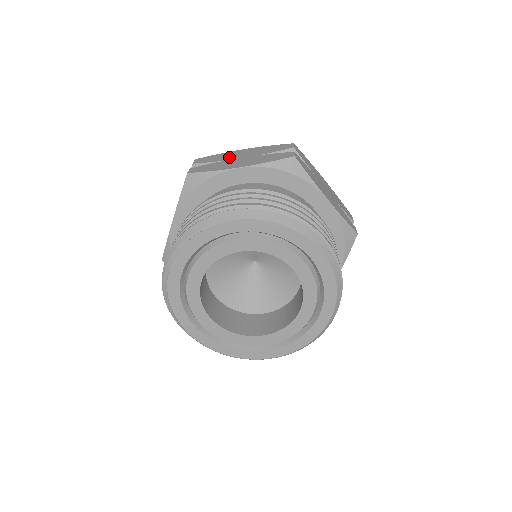
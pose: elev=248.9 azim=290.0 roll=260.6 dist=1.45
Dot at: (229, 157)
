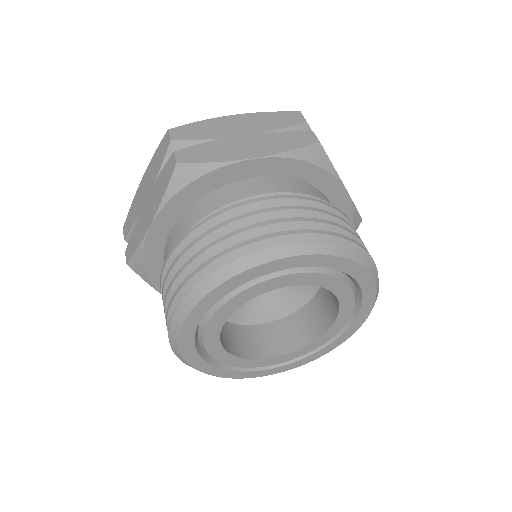
Dot at: (139, 206)
